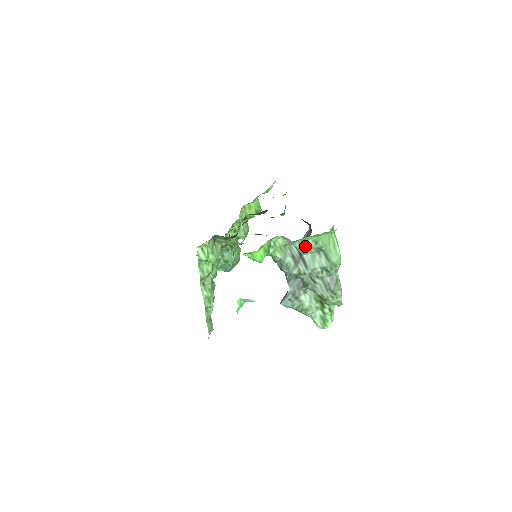
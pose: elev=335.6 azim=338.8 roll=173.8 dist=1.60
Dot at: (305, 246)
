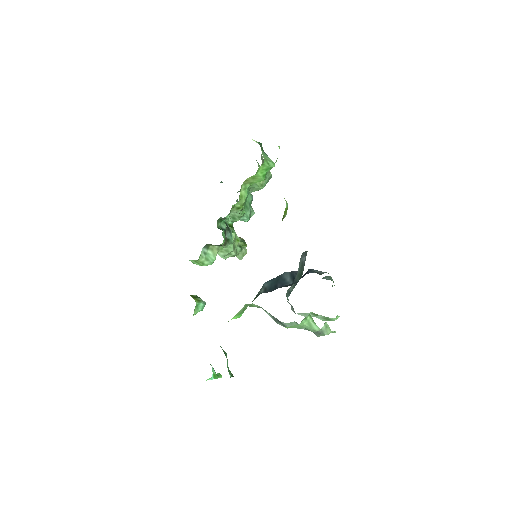
Dot at: occluded
